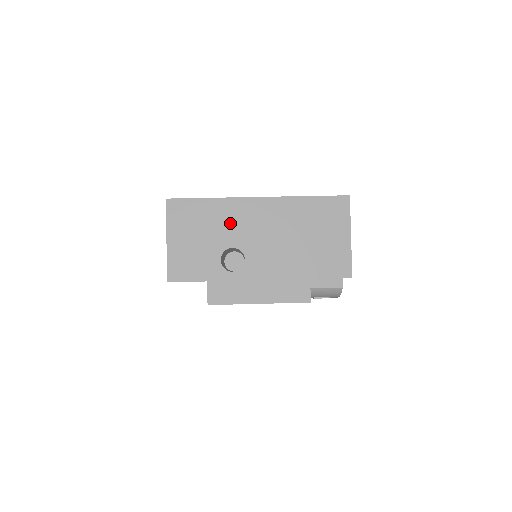
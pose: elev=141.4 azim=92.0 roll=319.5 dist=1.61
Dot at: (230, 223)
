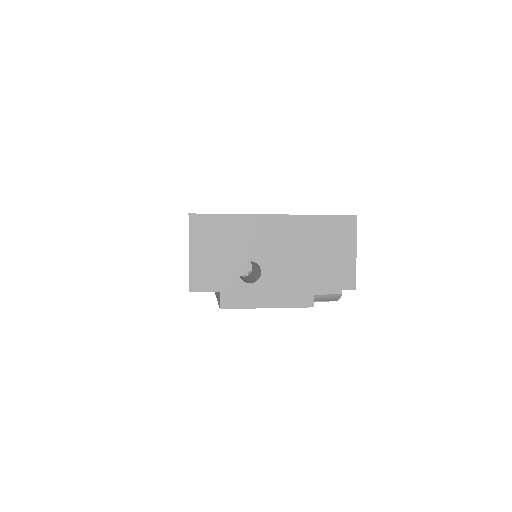
Dot at: (248, 238)
